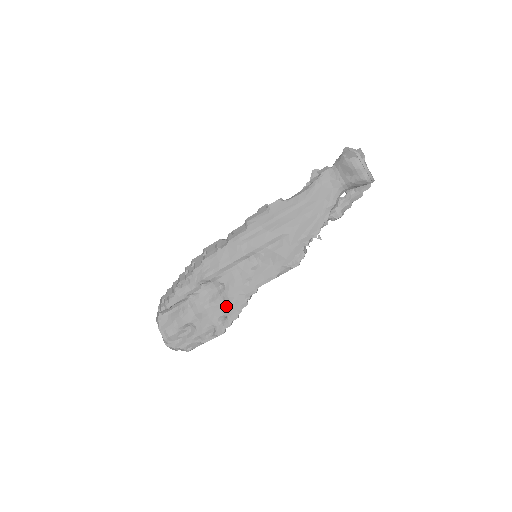
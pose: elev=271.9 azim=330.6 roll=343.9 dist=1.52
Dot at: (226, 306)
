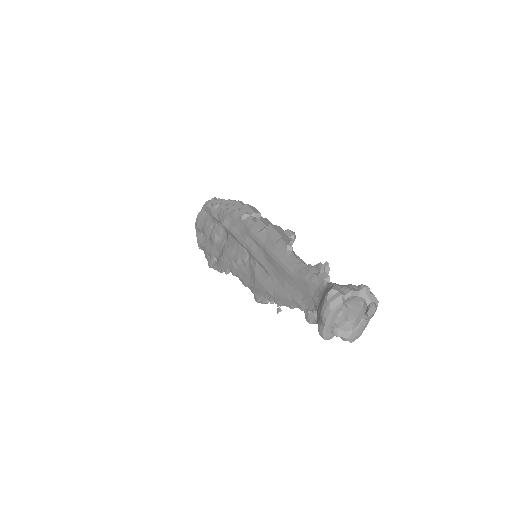
Dot at: (220, 256)
